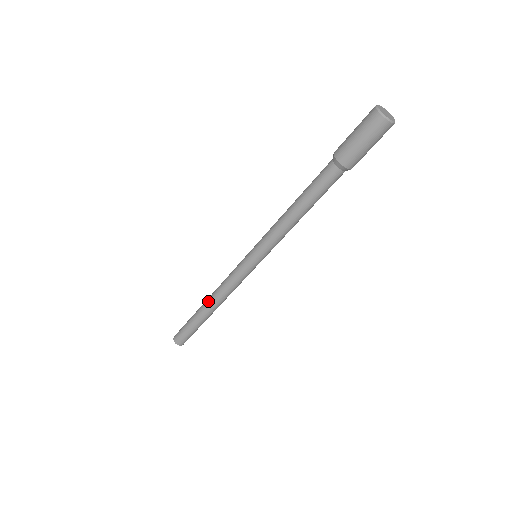
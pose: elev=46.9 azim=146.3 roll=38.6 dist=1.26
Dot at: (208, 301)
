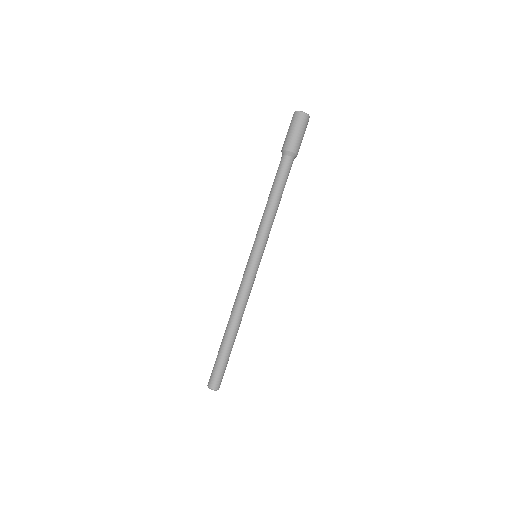
Dot at: (229, 319)
